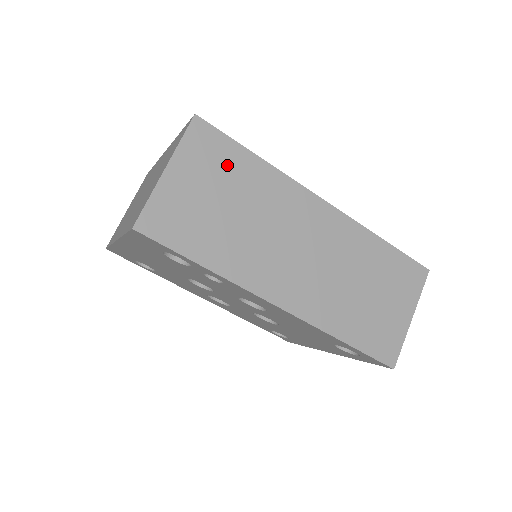
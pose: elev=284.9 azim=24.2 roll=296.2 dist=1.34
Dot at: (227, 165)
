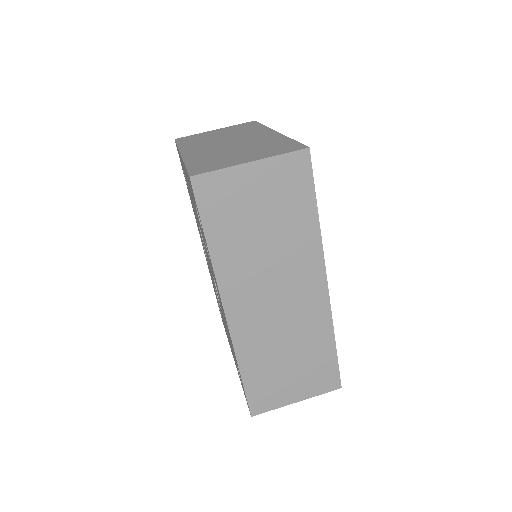
Dot at: (292, 199)
